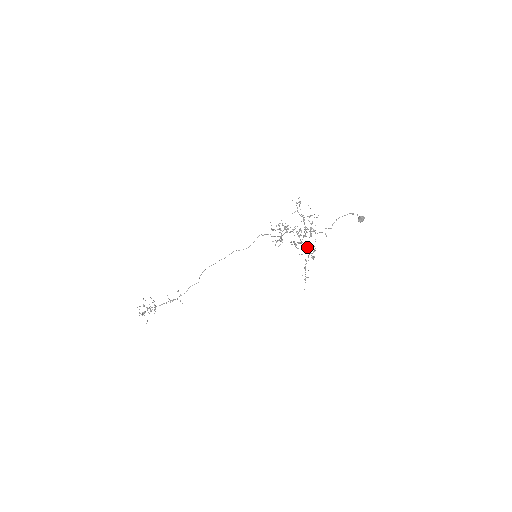
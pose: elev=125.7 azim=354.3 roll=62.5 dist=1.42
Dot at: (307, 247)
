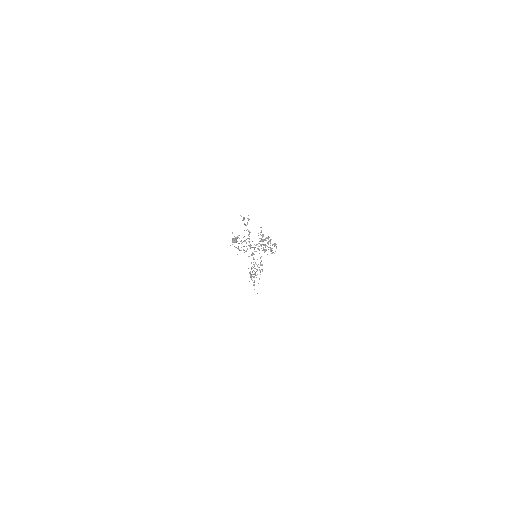
Dot at: occluded
